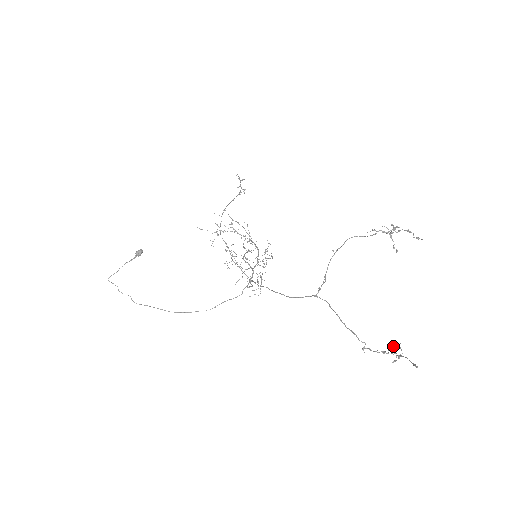
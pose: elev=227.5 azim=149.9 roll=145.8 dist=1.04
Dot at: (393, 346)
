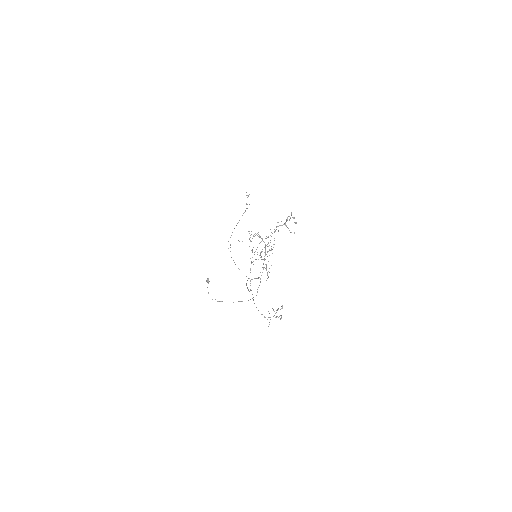
Dot at: occluded
